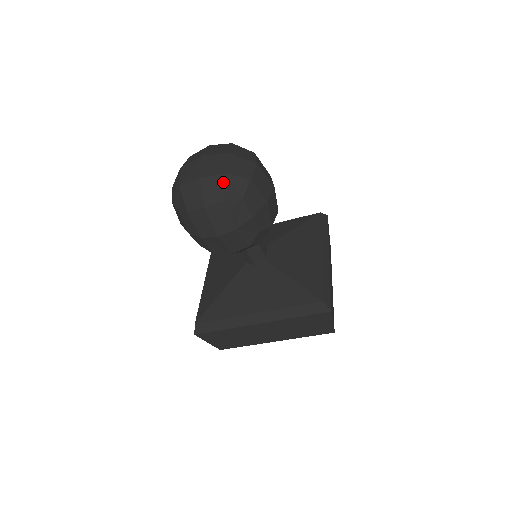
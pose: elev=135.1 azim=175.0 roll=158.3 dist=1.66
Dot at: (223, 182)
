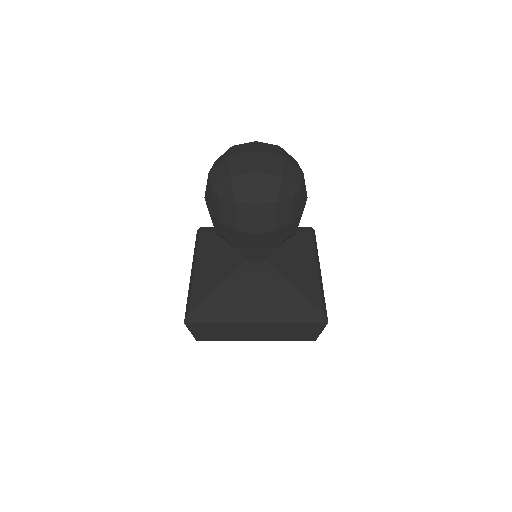
Dot at: (279, 183)
